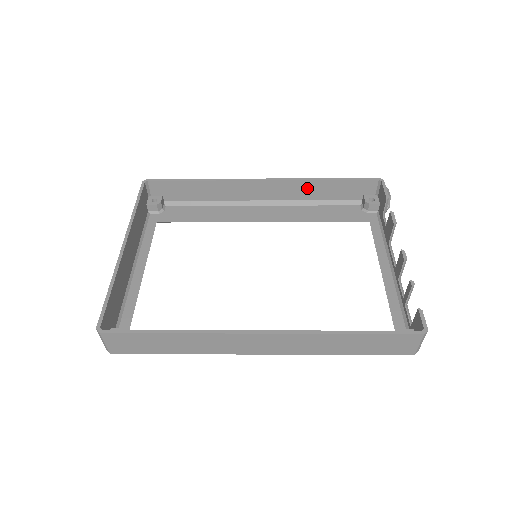
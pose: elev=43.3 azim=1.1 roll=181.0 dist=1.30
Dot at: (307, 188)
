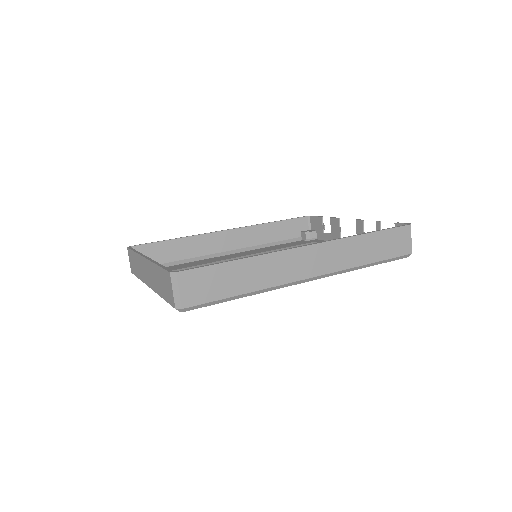
Dot at: (261, 232)
